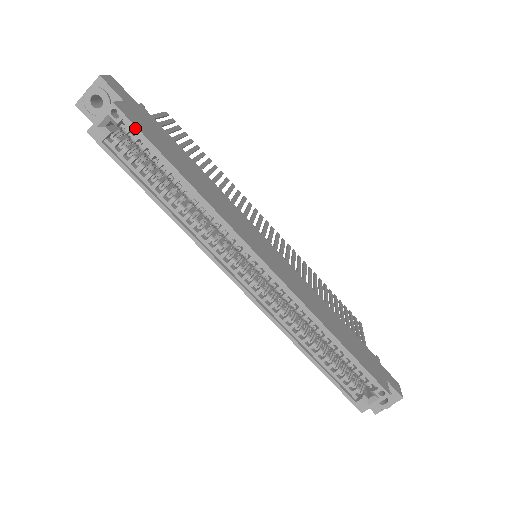
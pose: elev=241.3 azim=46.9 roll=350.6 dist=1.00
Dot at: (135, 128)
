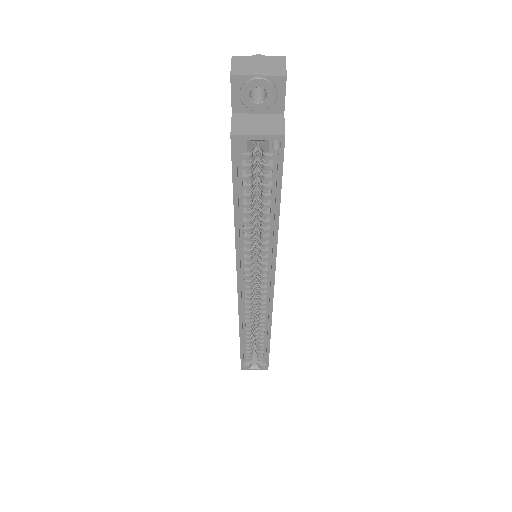
Dot at: (281, 167)
